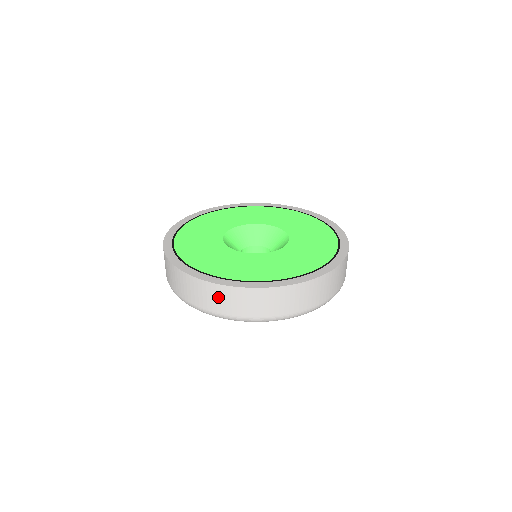
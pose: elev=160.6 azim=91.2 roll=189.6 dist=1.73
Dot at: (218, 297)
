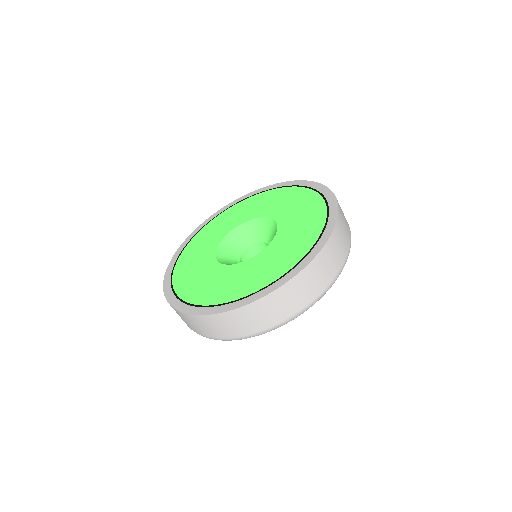
Dot at: occluded
